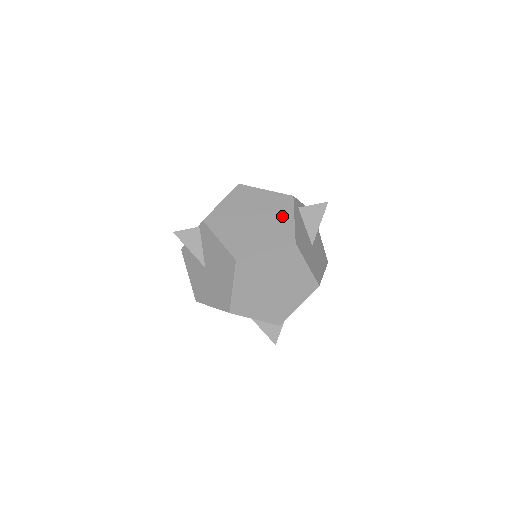
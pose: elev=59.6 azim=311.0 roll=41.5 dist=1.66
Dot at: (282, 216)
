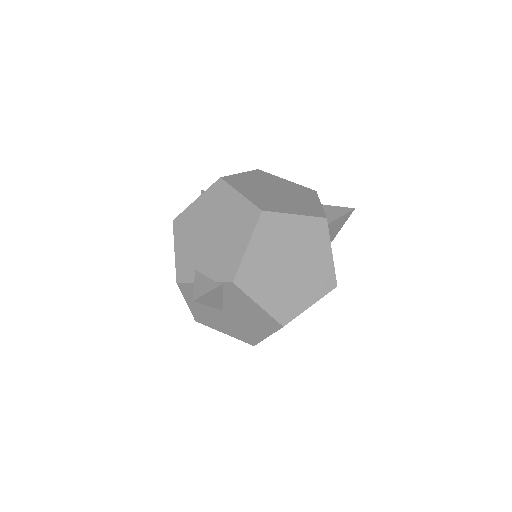
Dot at: (320, 252)
